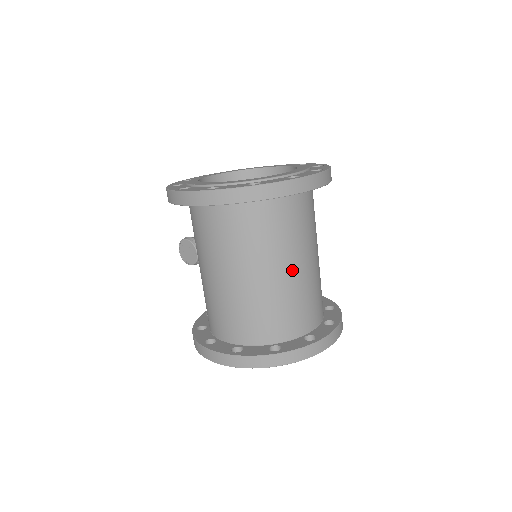
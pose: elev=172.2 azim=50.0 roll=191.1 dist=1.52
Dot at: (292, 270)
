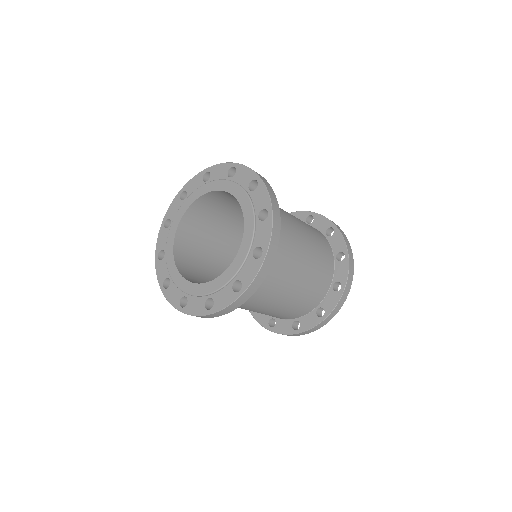
Dot at: (280, 299)
